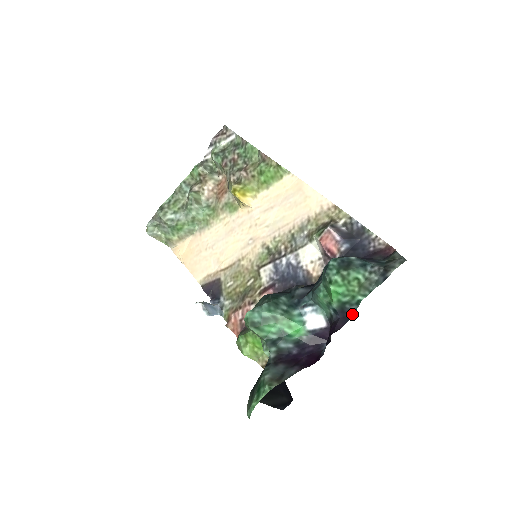
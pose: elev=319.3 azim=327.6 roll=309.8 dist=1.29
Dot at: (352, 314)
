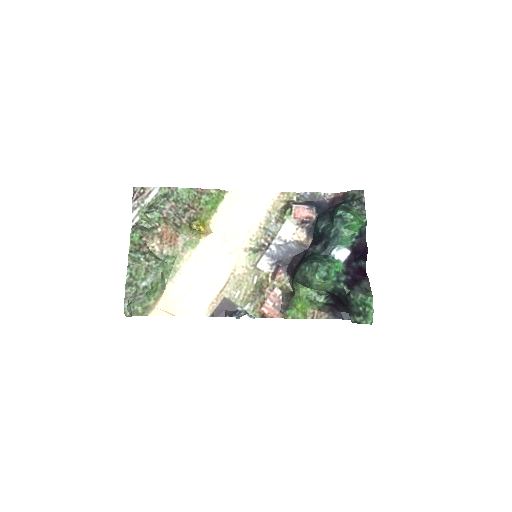
Dot at: (365, 232)
